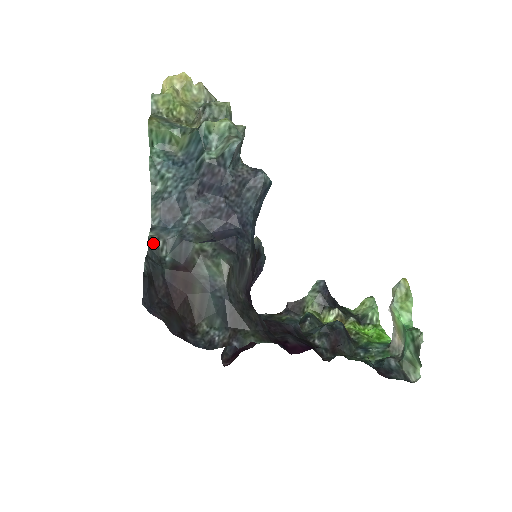
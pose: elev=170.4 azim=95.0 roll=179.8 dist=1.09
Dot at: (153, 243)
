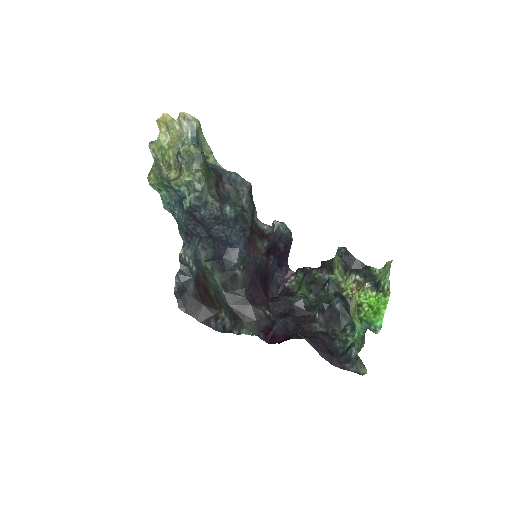
Dot at: (182, 260)
